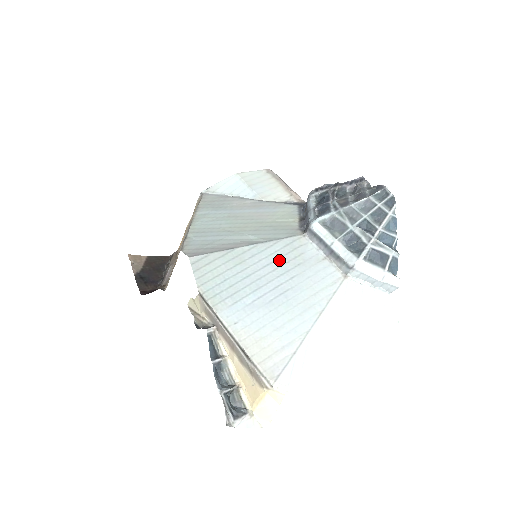
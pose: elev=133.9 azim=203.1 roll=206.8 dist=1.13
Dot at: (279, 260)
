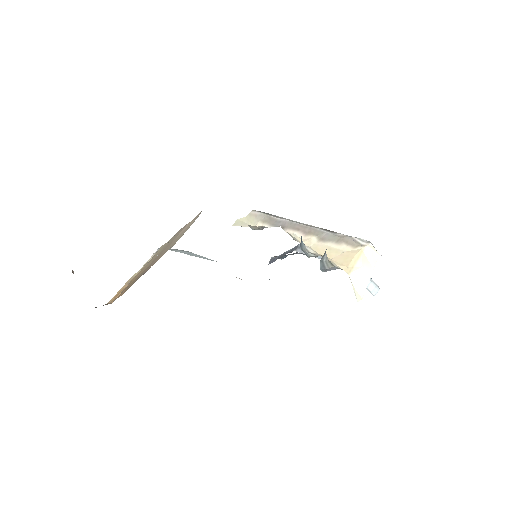
Dot at: occluded
